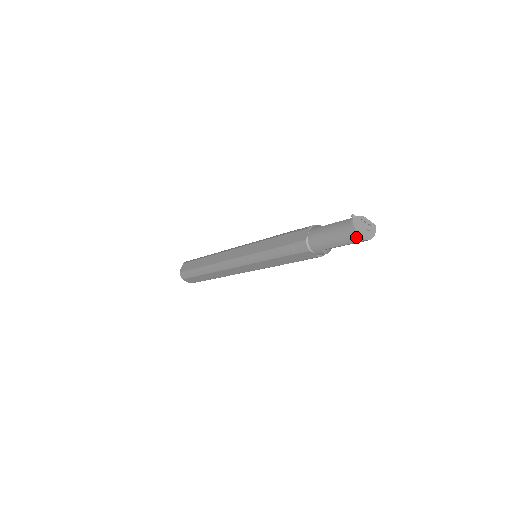
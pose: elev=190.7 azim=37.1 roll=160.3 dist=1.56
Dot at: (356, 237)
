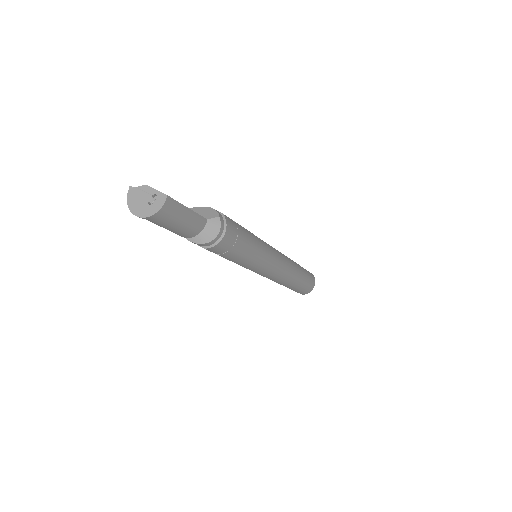
Dot at: occluded
